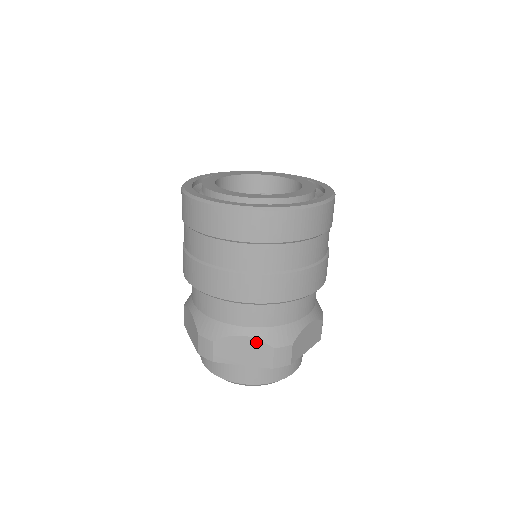
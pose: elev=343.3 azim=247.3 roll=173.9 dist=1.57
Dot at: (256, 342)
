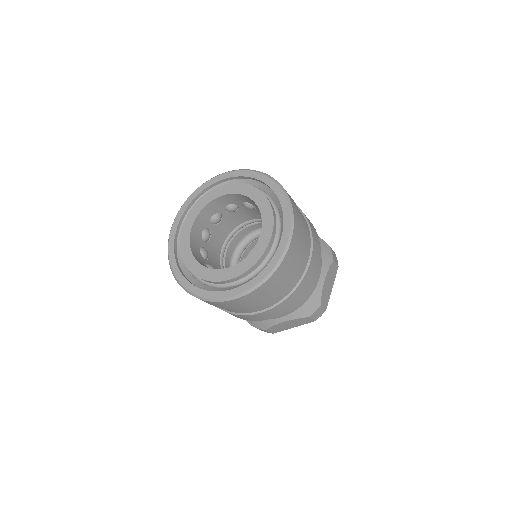
Dot at: occluded
